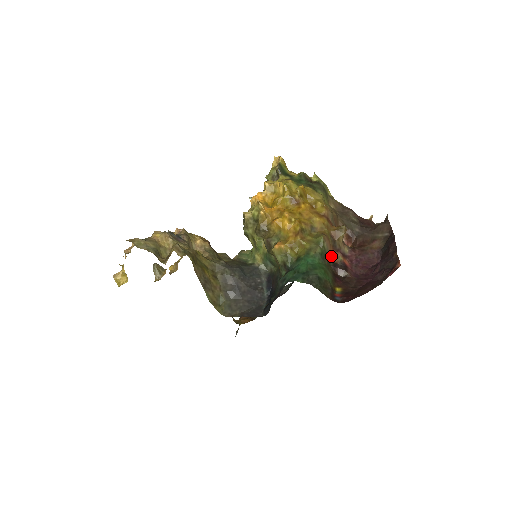
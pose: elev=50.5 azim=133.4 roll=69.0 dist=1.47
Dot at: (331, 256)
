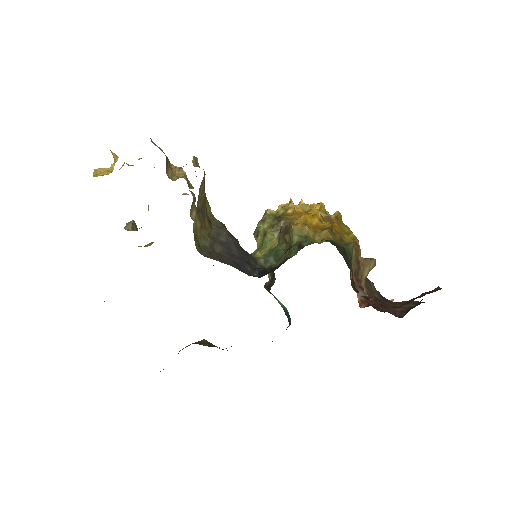
Dot at: (350, 278)
